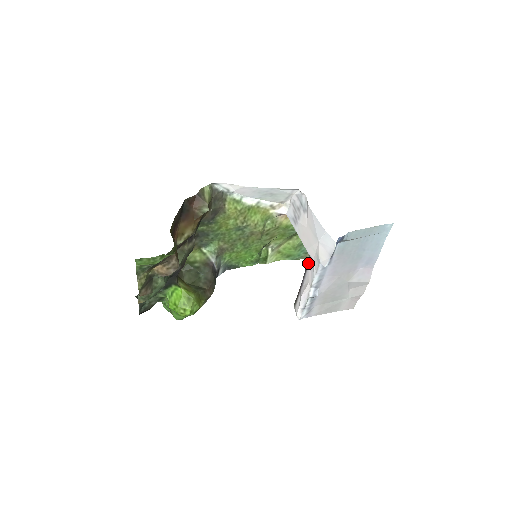
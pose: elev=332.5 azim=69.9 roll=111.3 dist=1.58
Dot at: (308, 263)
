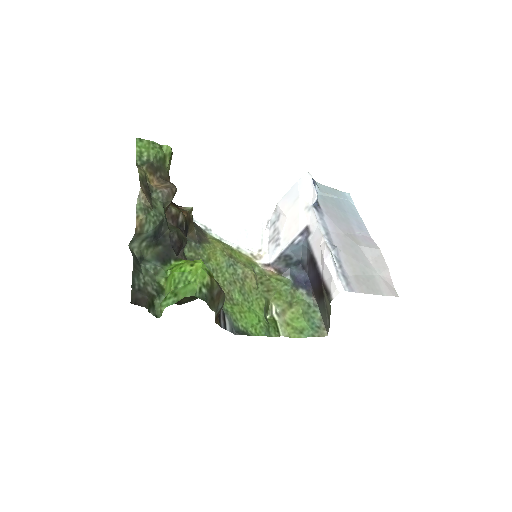
Dot at: (310, 248)
